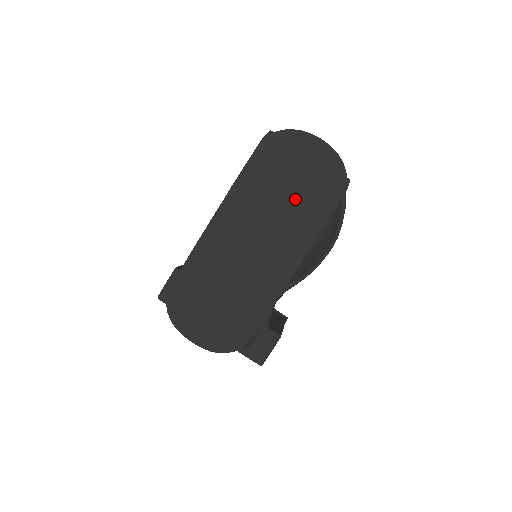
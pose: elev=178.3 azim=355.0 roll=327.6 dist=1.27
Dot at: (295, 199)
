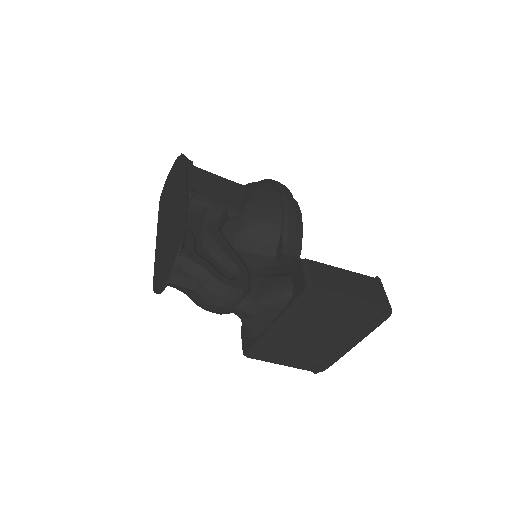
Dot at: (172, 188)
